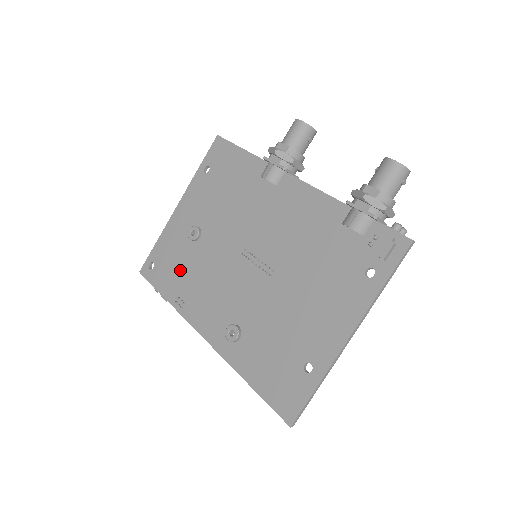
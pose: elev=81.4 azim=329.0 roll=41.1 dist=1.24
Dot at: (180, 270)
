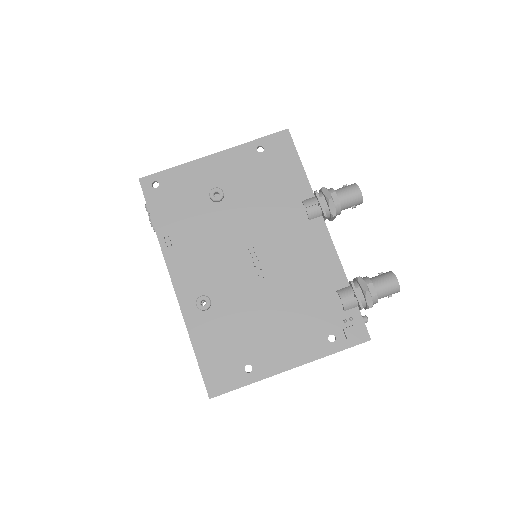
Dot at: (183, 213)
